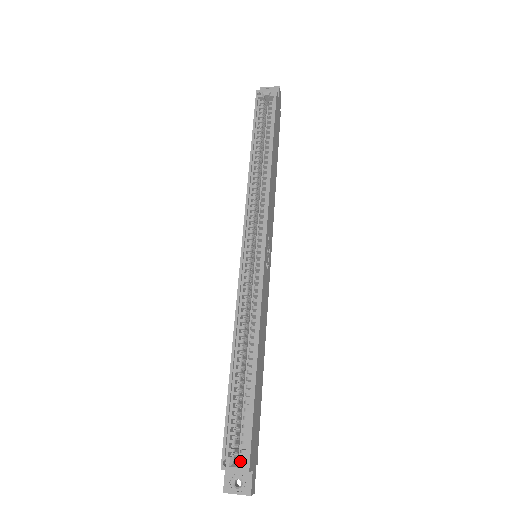
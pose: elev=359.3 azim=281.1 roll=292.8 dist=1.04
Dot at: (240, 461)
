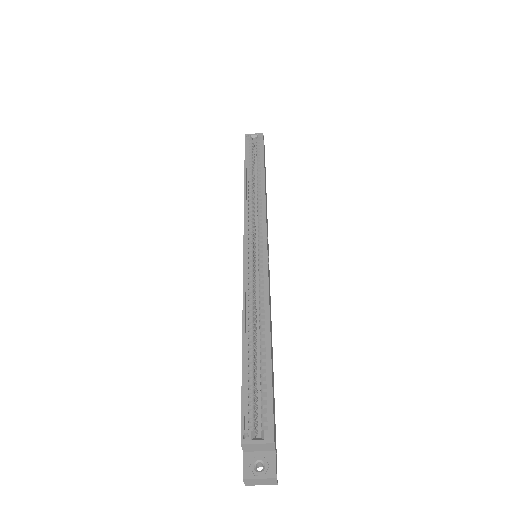
Dot at: (262, 433)
